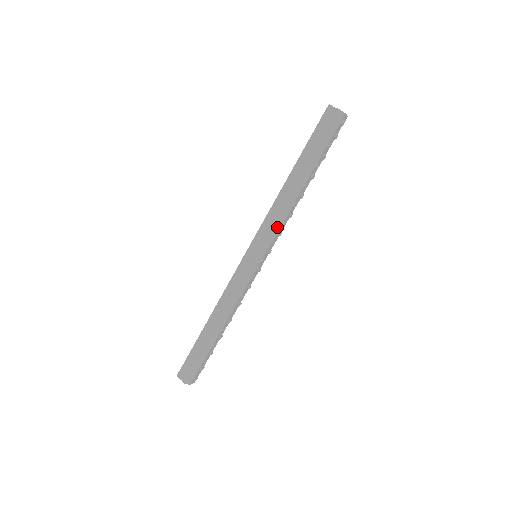
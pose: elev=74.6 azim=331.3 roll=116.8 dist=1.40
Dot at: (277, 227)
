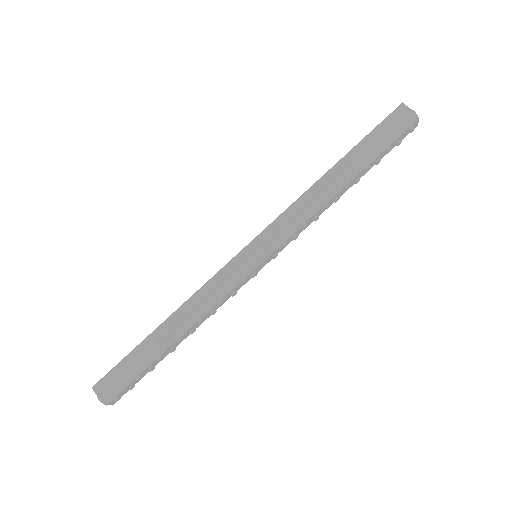
Dot at: (296, 226)
